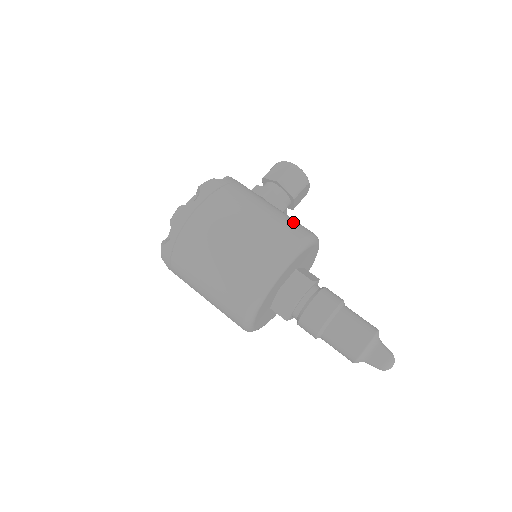
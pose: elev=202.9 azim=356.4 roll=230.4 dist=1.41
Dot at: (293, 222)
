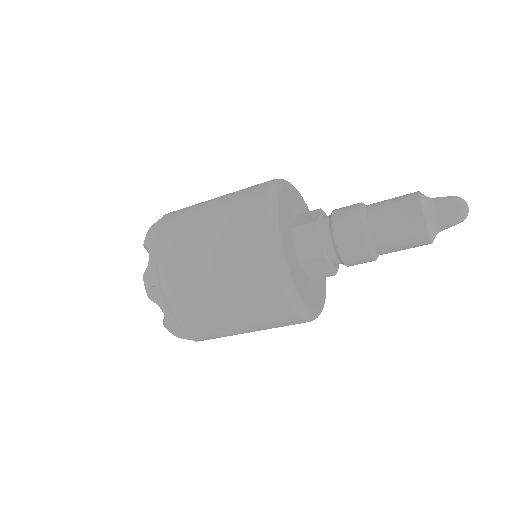
Dot at: occluded
